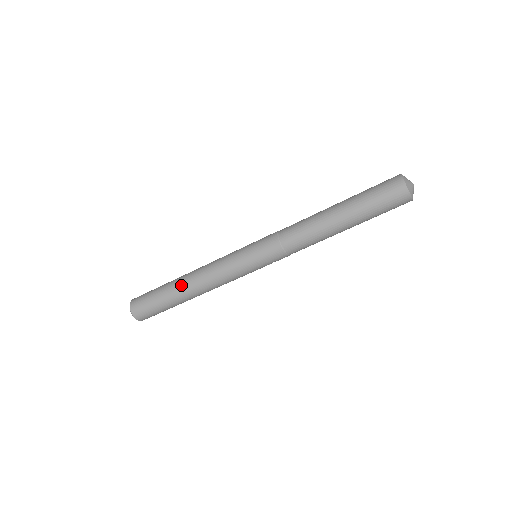
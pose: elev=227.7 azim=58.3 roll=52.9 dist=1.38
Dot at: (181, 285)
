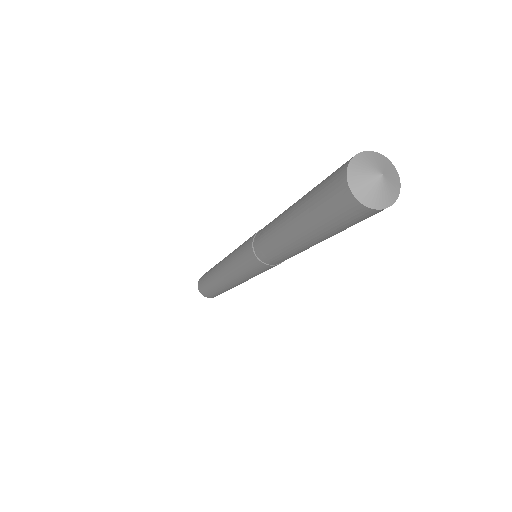
Dot at: (226, 289)
